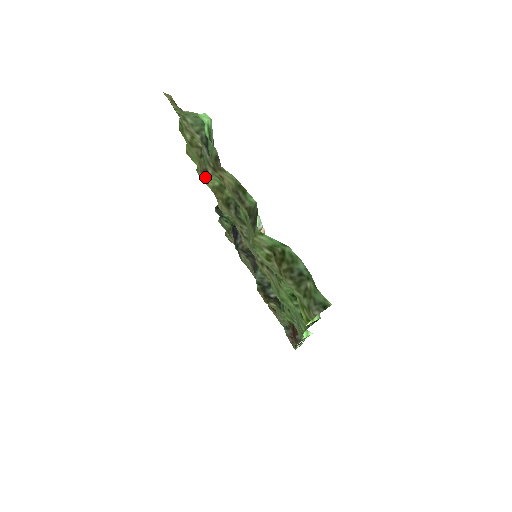
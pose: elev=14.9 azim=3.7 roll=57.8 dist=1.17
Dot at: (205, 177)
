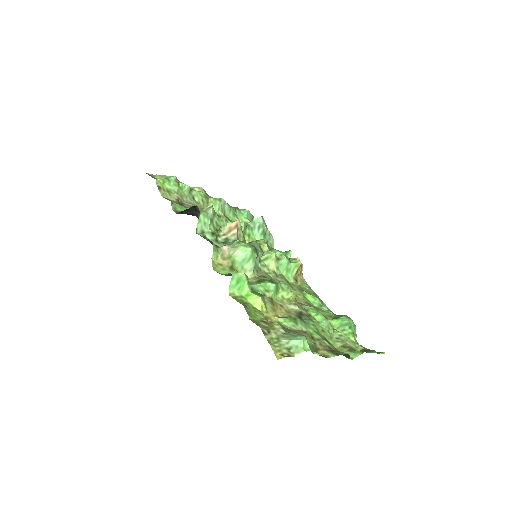
Dot at: (275, 321)
